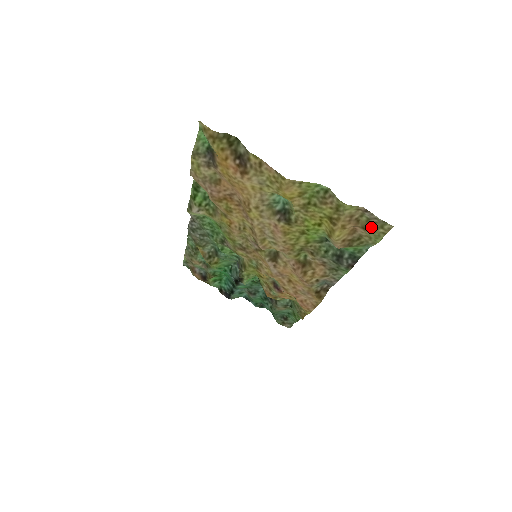
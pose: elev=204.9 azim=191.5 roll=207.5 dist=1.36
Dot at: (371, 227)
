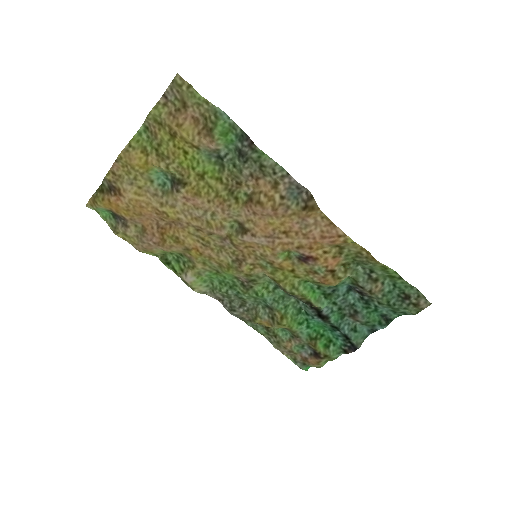
Dot at: (183, 98)
